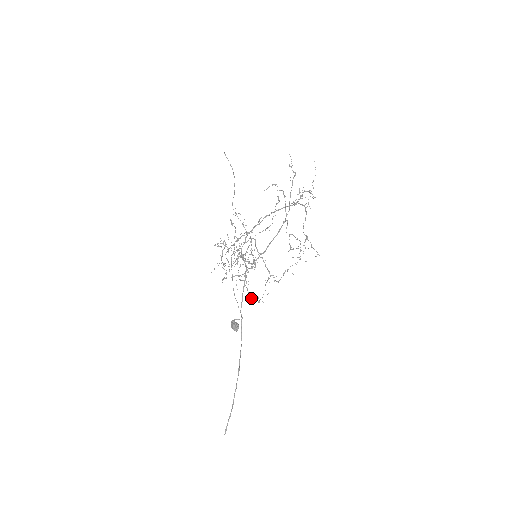
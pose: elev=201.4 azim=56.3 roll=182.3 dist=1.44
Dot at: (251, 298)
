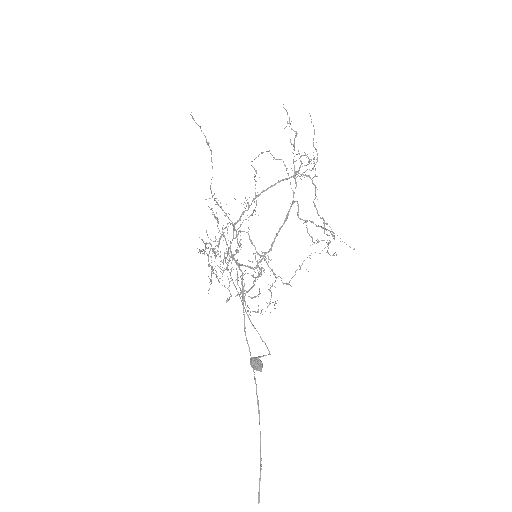
Dot at: occluded
